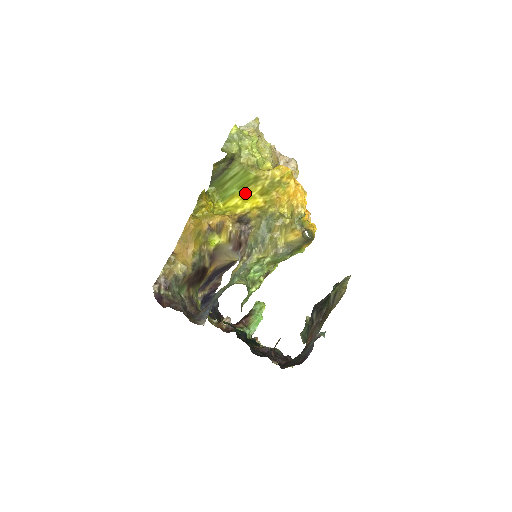
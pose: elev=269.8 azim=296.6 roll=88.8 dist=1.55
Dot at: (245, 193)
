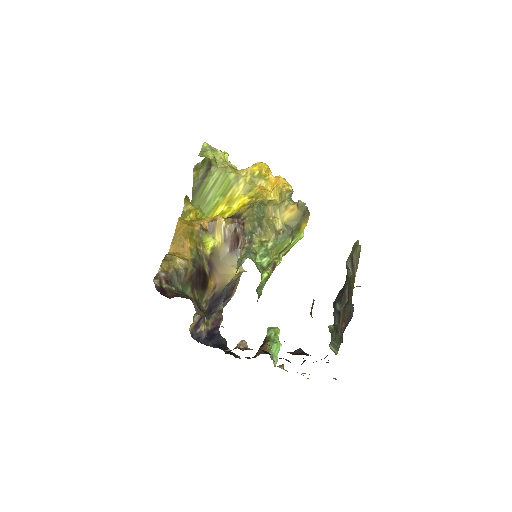
Dot at: (229, 197)
